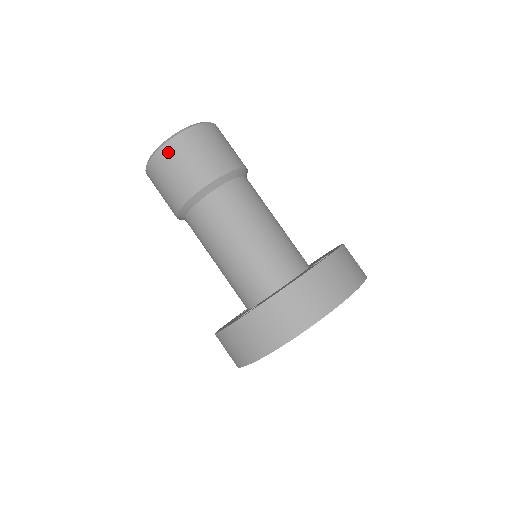
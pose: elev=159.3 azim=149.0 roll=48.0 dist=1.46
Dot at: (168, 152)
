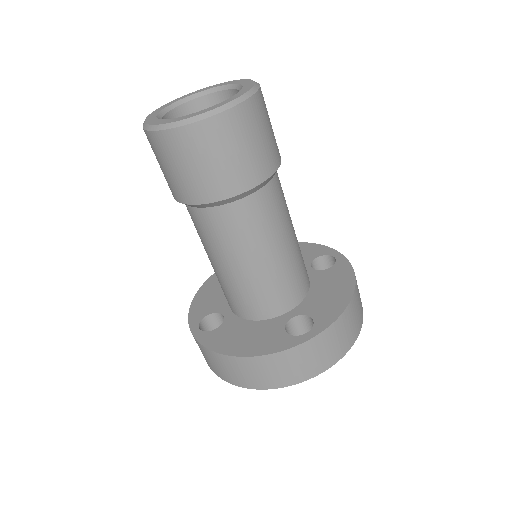
Dot at: (245, 115)
